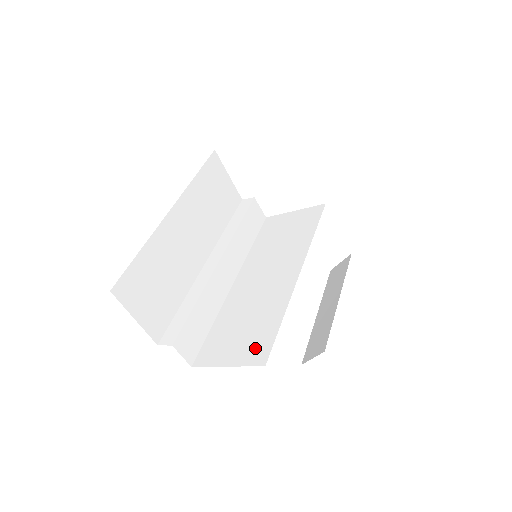
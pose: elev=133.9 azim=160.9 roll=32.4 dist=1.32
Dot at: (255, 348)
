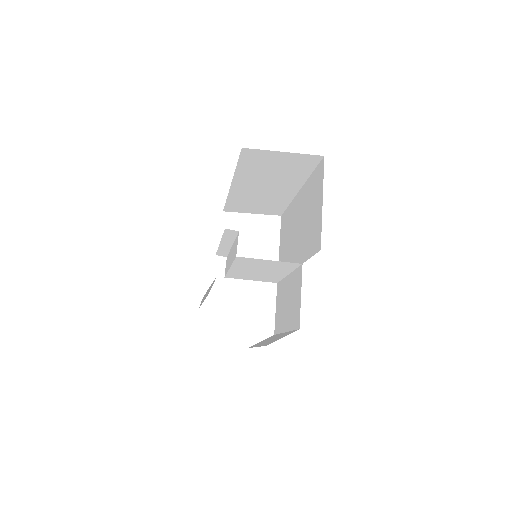
Dot at: occluded
